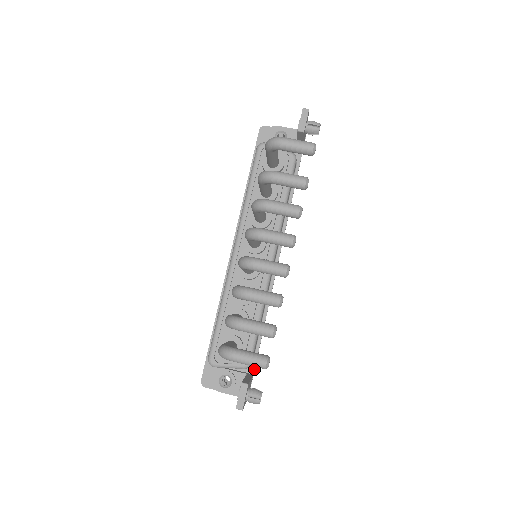
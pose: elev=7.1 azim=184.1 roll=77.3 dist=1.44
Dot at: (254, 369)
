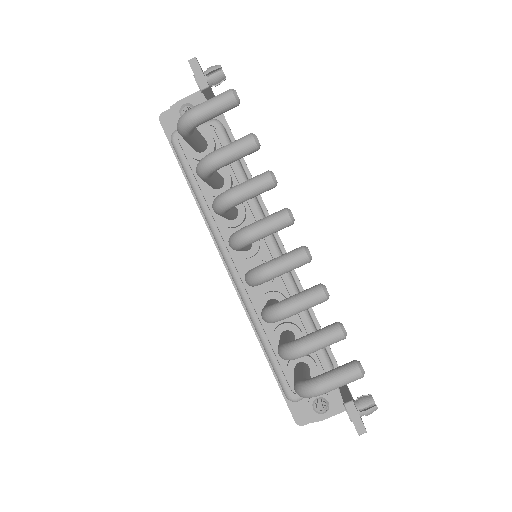
Dot at: occluded
